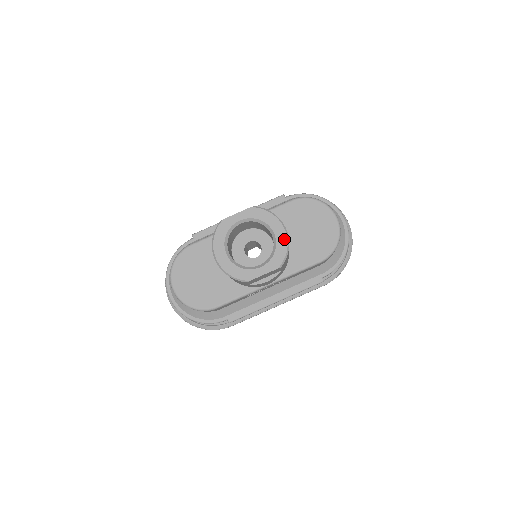
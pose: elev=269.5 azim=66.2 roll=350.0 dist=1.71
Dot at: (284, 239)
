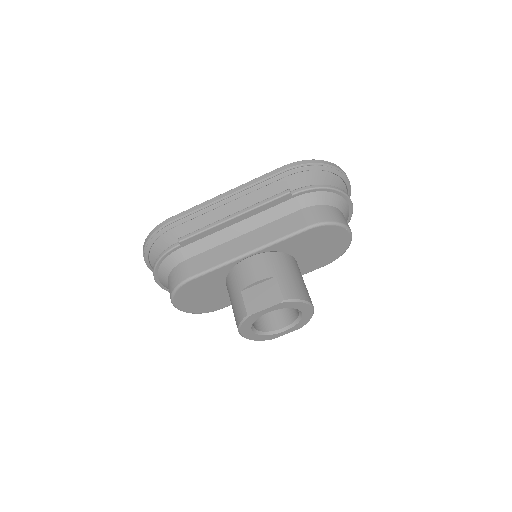
Dot at: (310, 314)
